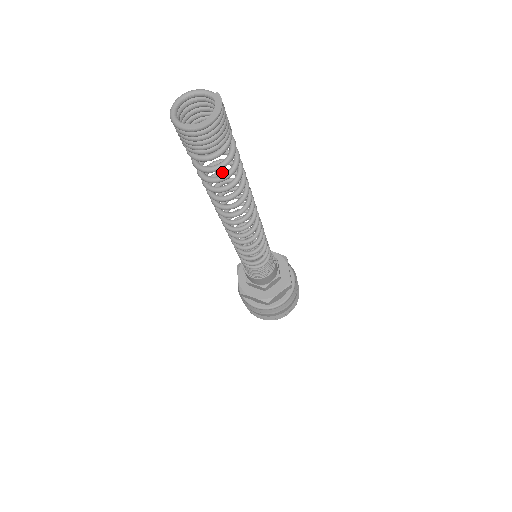
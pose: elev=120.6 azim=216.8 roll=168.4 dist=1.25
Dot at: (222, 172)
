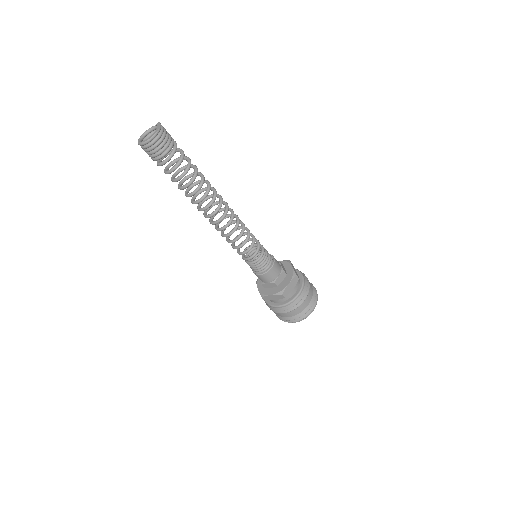
Dot at: (193, 184)
